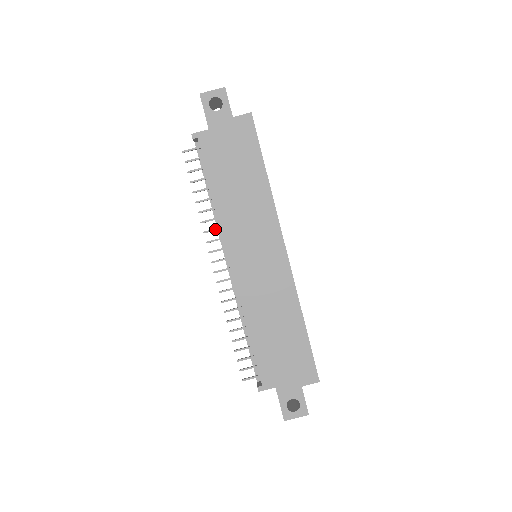
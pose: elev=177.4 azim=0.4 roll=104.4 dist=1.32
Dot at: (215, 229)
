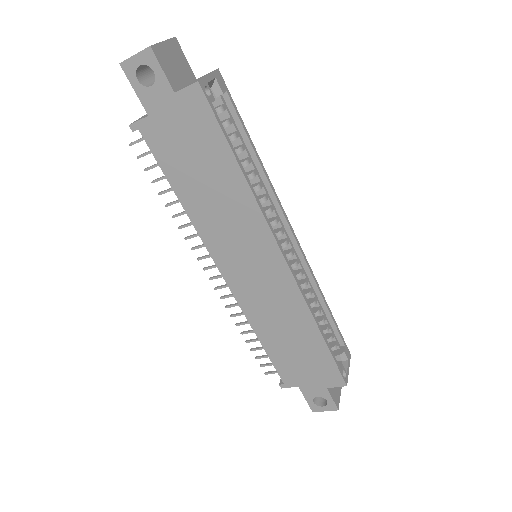
Dot at: (197, 235)
